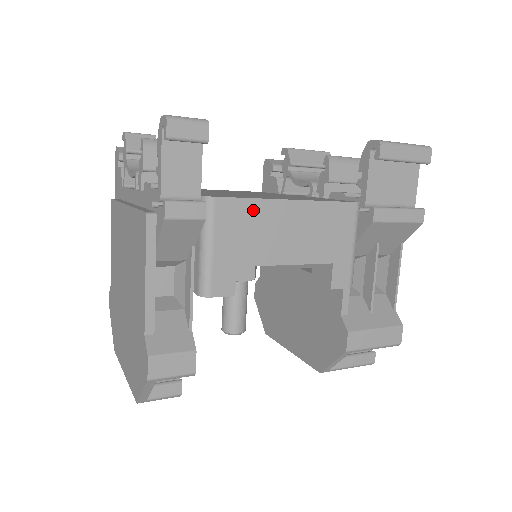
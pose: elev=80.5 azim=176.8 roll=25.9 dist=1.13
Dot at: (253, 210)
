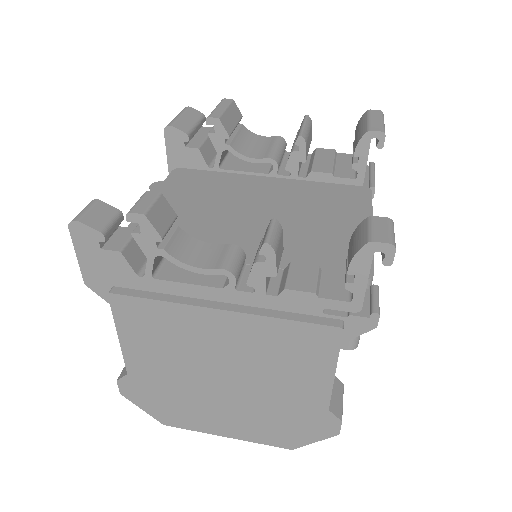
Dot at: occluded
